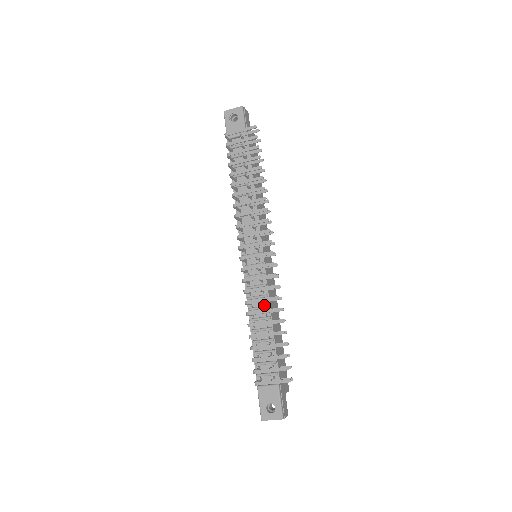
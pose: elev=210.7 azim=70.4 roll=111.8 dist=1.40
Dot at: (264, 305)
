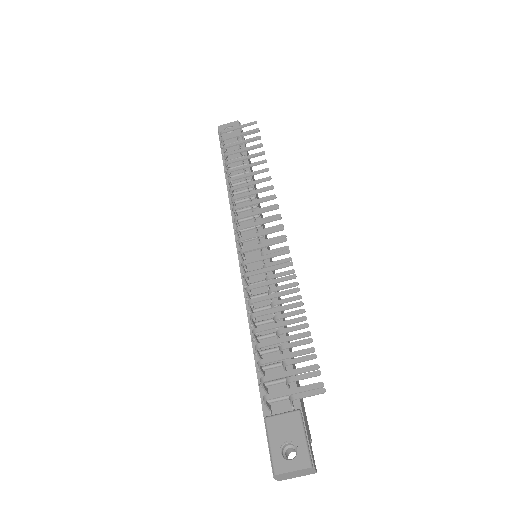
Dot at: occluded
